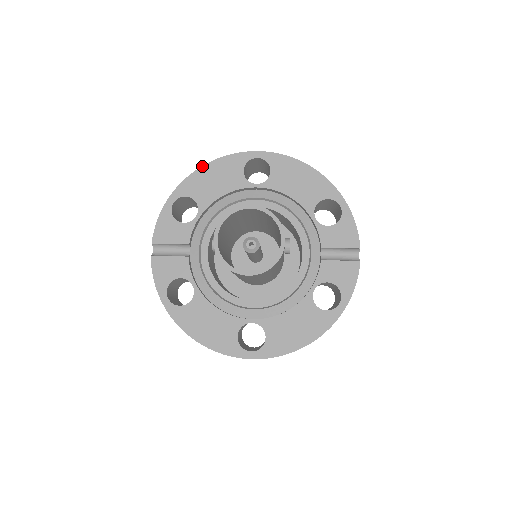
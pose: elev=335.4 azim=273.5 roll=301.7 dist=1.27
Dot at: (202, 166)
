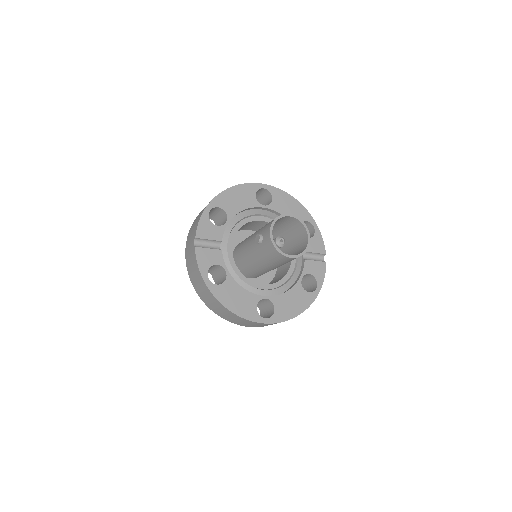
Dot at: (229, 188)
